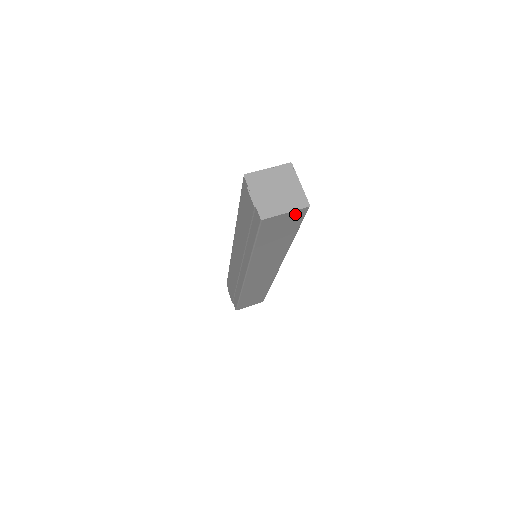
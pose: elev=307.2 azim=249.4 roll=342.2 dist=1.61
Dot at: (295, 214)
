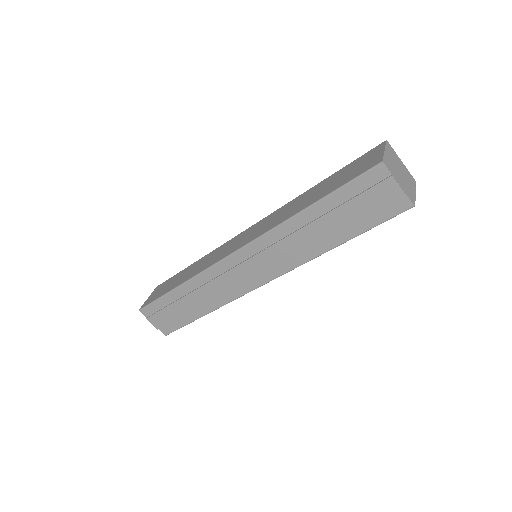
Dot at: occluded
